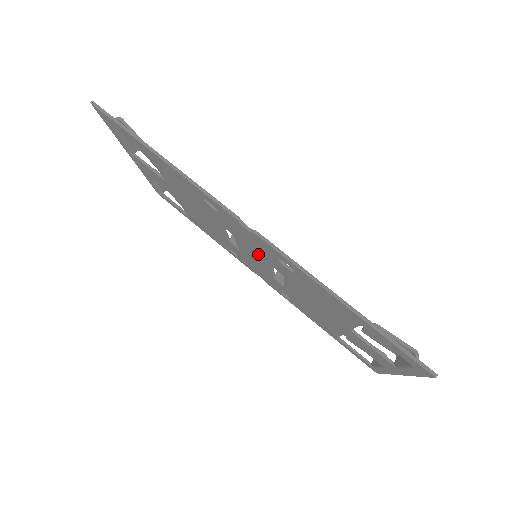
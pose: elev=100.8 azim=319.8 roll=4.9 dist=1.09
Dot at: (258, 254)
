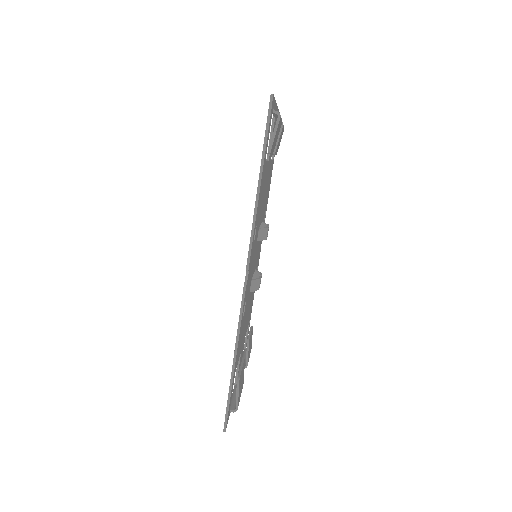
Dot at: occluded
